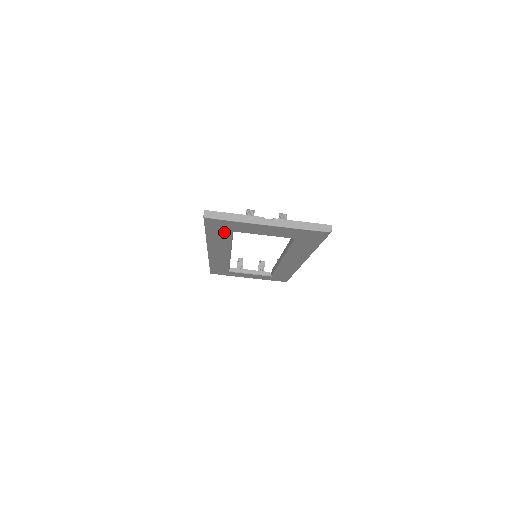
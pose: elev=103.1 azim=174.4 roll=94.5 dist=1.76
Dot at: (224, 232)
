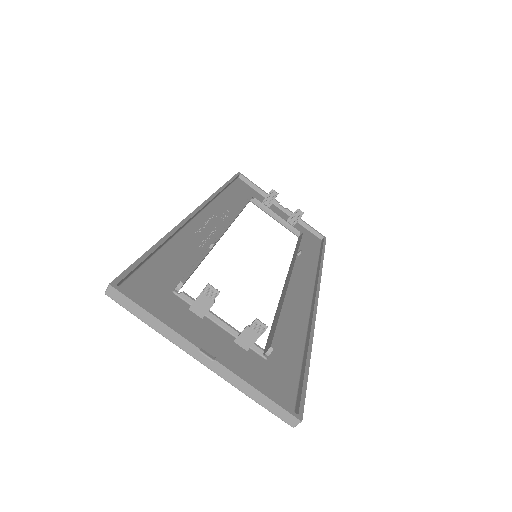
Dot at: (166, 282)
